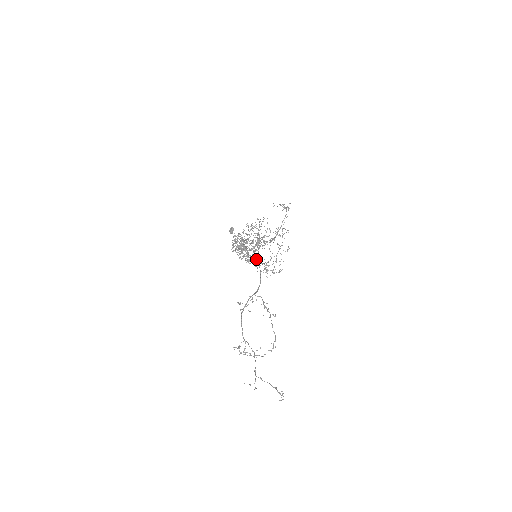
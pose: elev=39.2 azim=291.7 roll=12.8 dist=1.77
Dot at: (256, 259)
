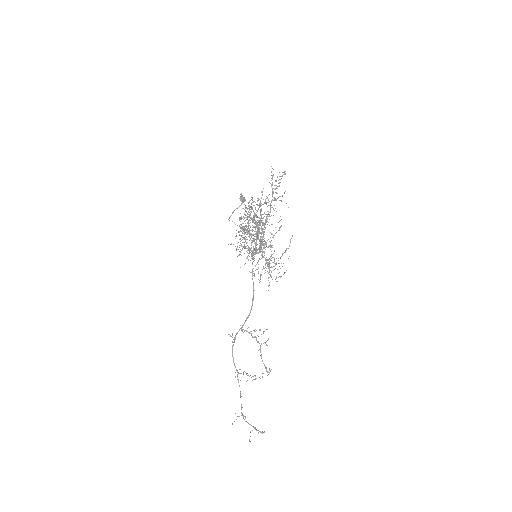
Dot at: occluded
